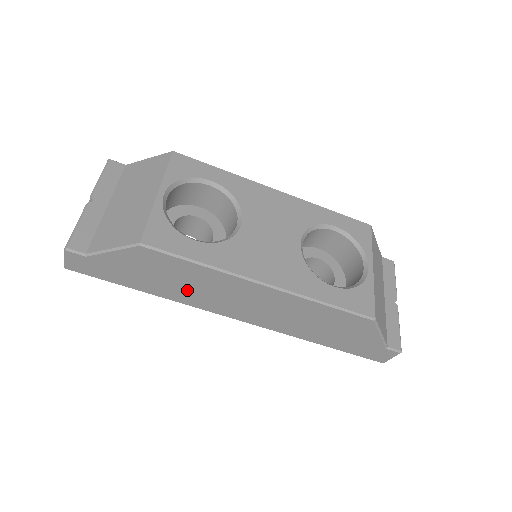
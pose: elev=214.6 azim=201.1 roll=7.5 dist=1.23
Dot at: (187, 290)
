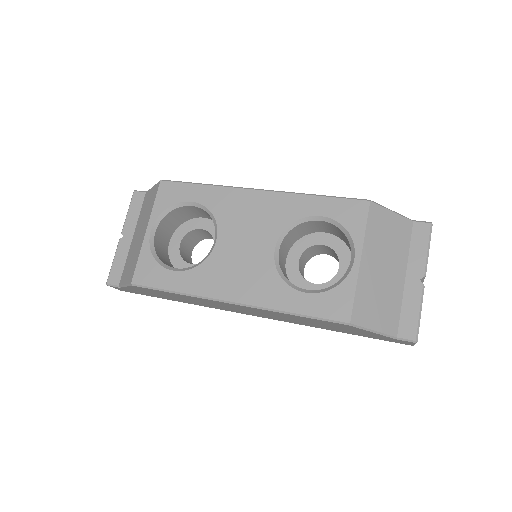
Dot at: (194, 302)
